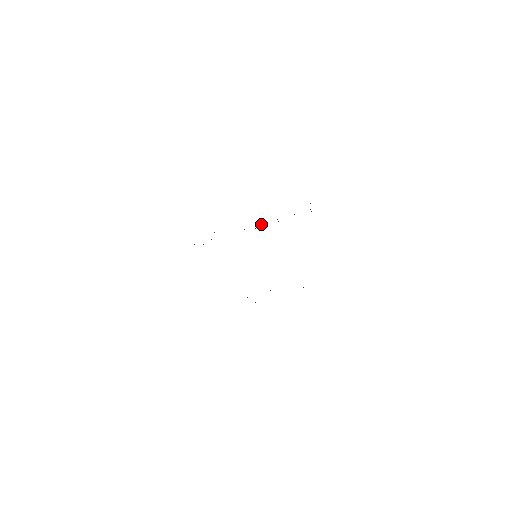
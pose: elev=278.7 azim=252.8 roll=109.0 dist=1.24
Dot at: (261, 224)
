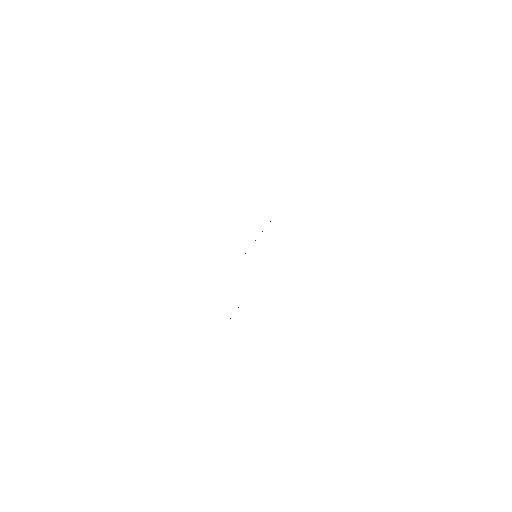
Dot at: occluded
